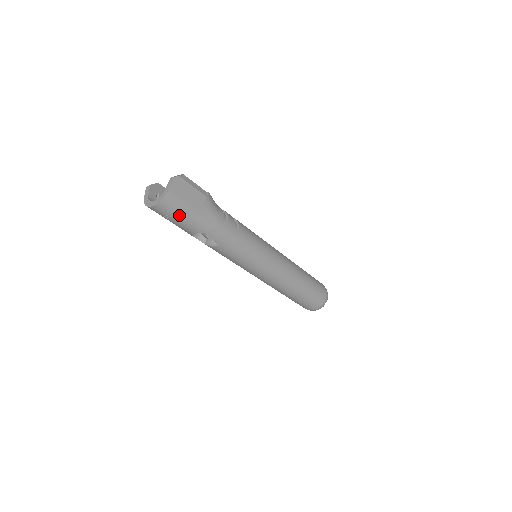
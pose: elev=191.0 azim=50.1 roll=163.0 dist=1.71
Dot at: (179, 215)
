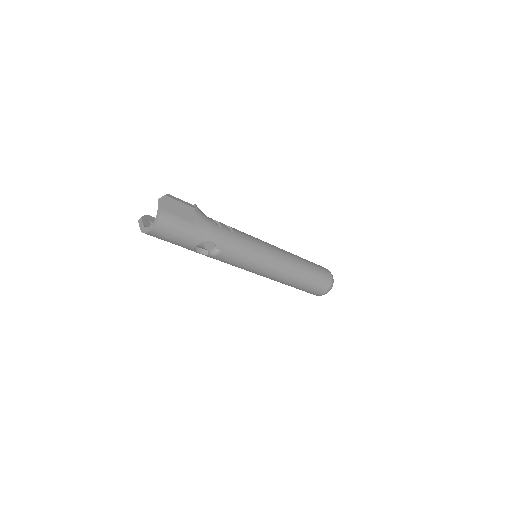
Dot at: (177, 230)
